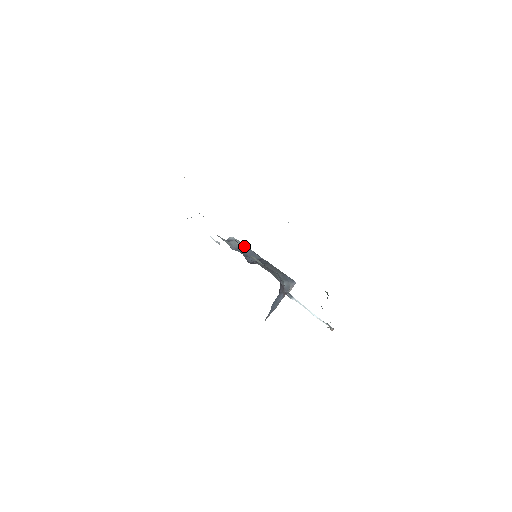
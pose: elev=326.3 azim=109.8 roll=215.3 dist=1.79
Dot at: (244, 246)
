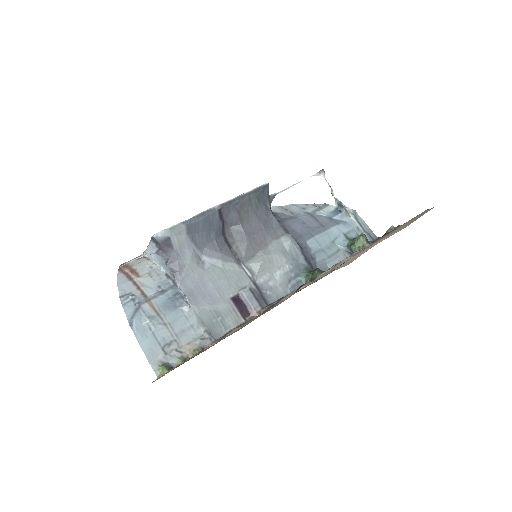
Dot at: (189, 228)
